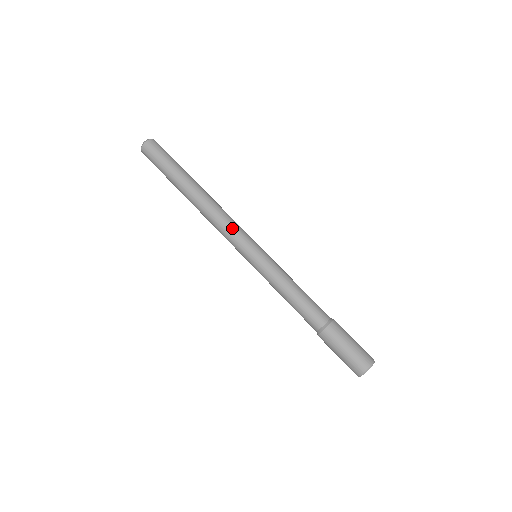
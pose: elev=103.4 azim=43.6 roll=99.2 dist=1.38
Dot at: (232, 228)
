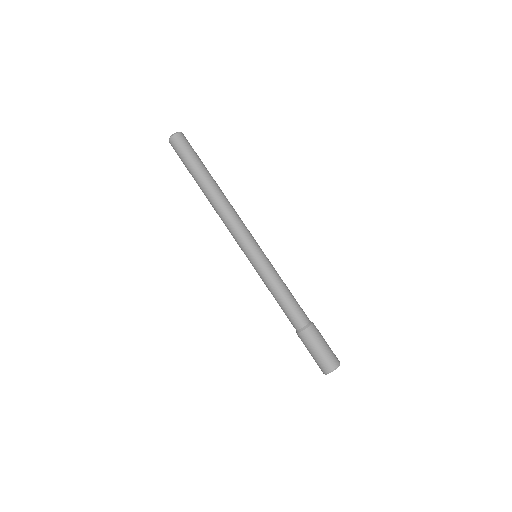
Dot at: (237, 230)
